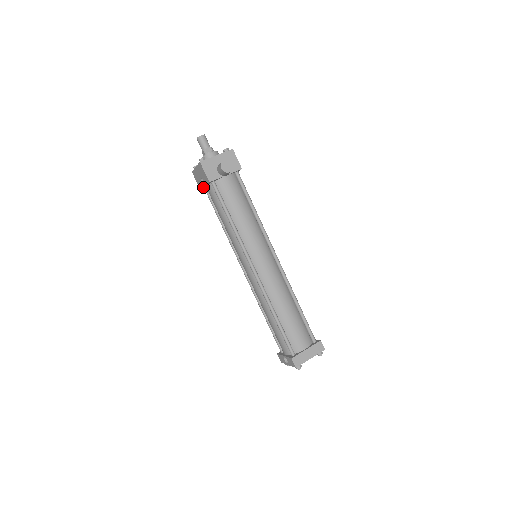
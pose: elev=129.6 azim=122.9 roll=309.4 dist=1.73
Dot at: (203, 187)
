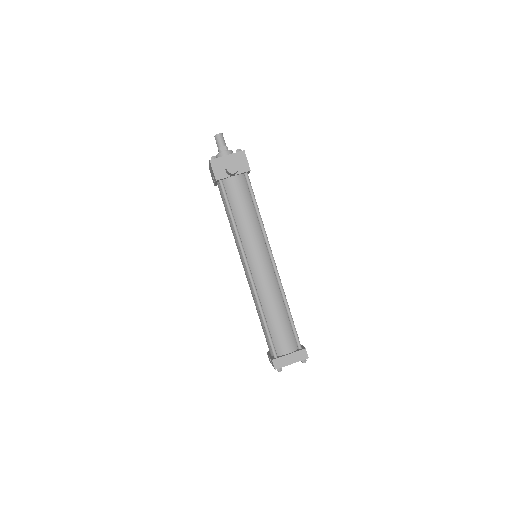
Dot at: occluded
